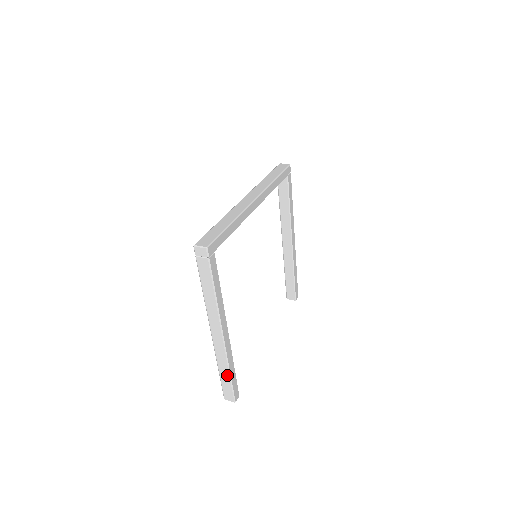
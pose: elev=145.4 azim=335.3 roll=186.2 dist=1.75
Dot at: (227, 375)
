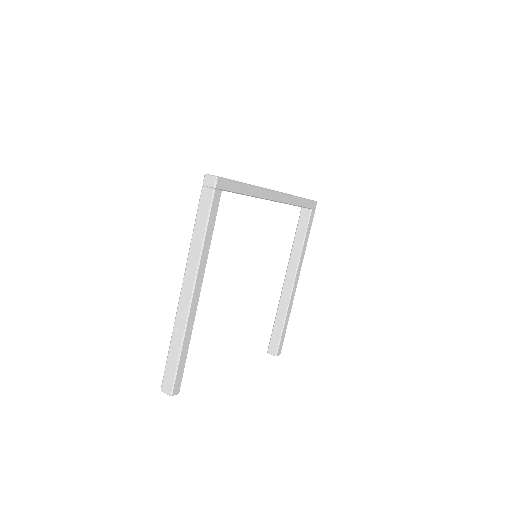
Dot at: (177, 351)
